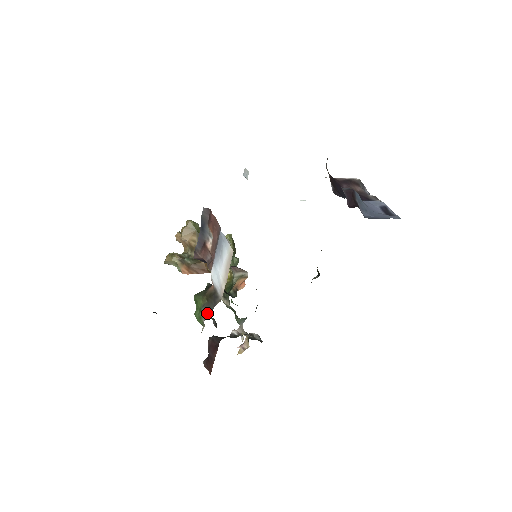
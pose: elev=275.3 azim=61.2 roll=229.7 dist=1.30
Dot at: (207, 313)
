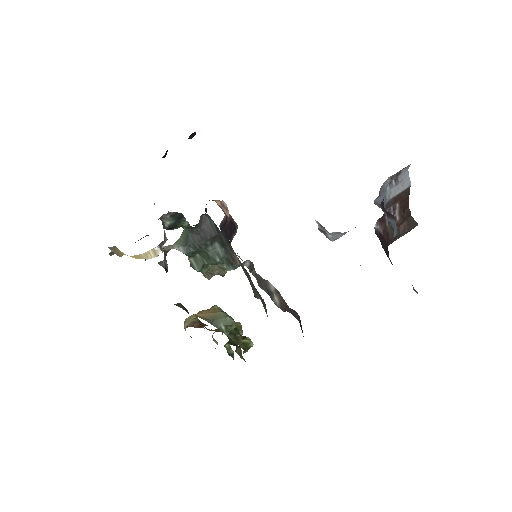
Dot at: occluded
